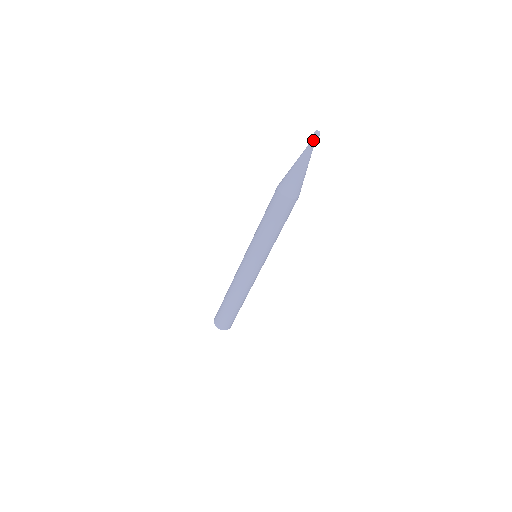
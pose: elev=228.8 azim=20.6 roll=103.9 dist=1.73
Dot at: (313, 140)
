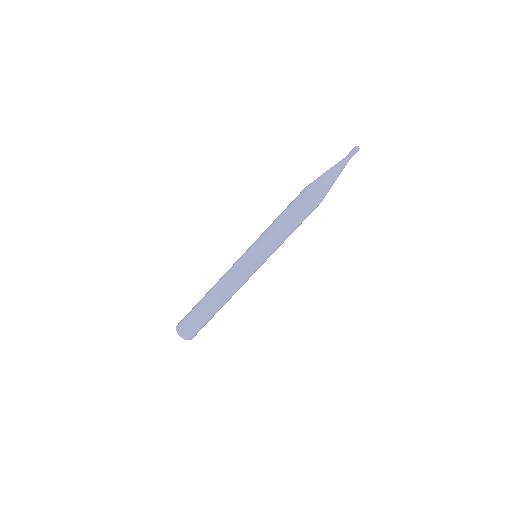
Dot at: (353, 153)
